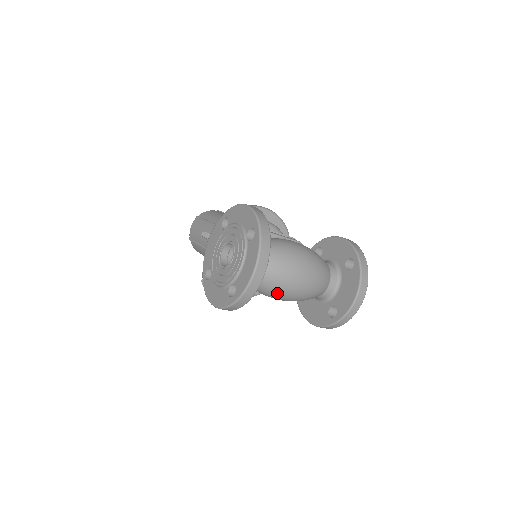
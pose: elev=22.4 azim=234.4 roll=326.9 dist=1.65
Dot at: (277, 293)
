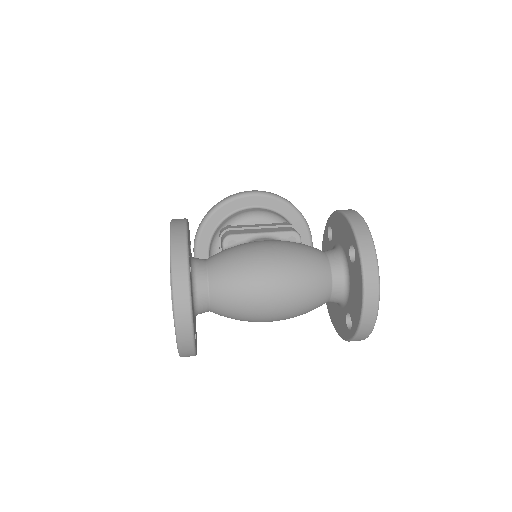
Dot at: (251, 319)
